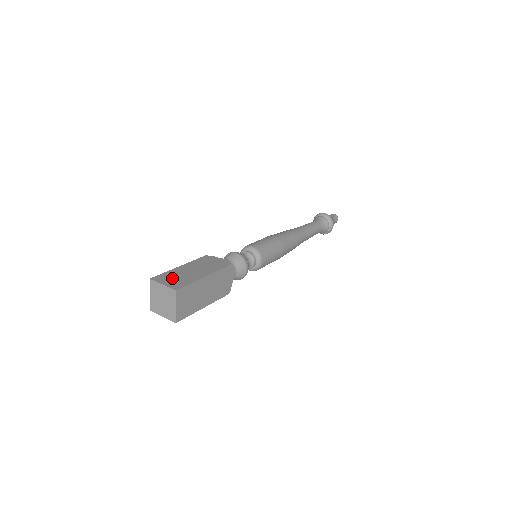
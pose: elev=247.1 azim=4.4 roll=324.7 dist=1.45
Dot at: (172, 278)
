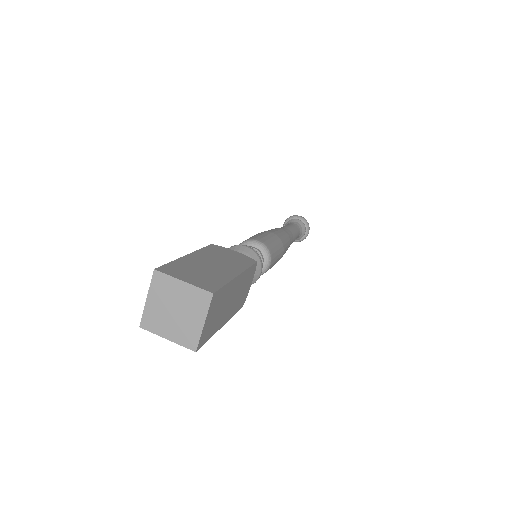
Dot at: (191, 272)
